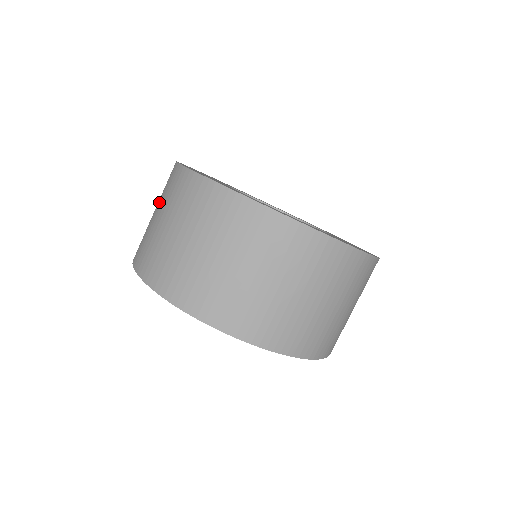
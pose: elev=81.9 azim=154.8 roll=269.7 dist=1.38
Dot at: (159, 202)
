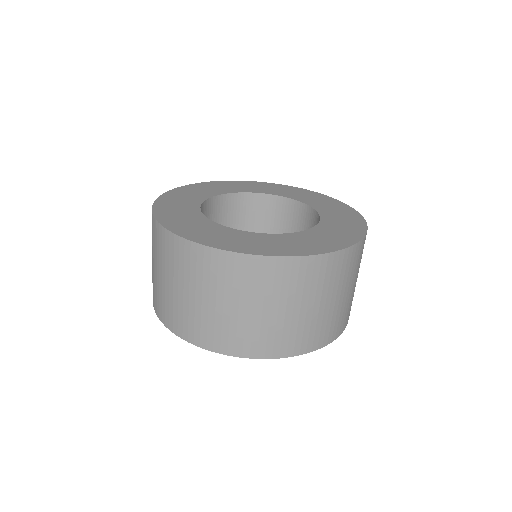
Dot at: occluded
